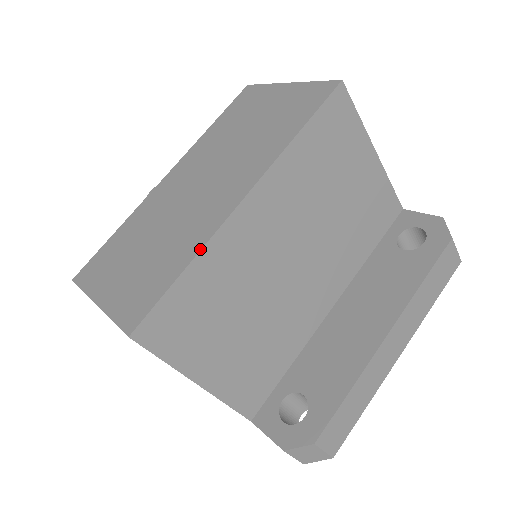
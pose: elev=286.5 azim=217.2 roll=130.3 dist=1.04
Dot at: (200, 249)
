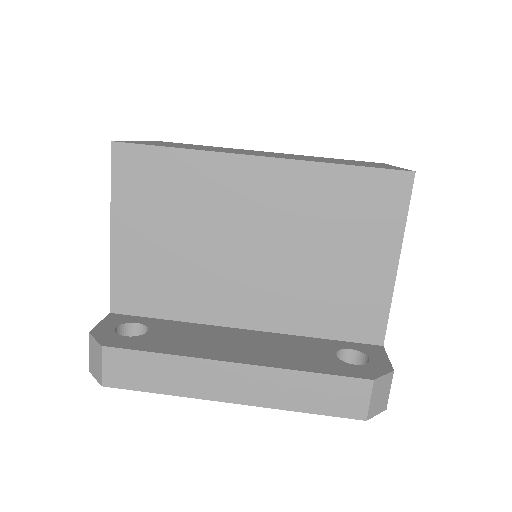
Dot at: (201, 150)
